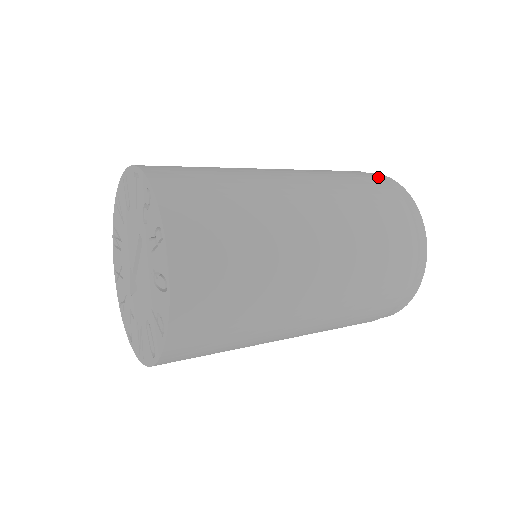
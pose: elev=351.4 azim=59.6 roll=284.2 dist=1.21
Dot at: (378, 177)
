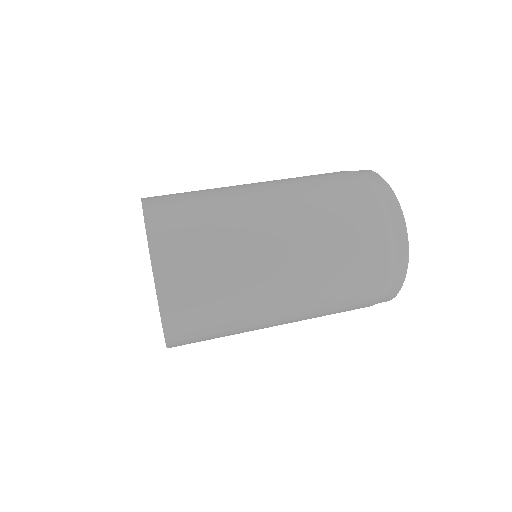
Dot at: (385, 217)
